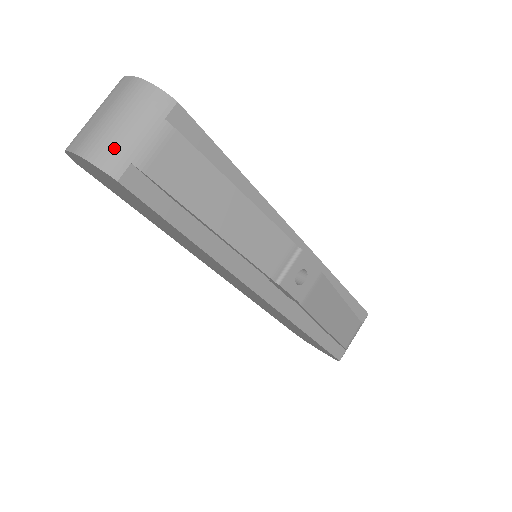
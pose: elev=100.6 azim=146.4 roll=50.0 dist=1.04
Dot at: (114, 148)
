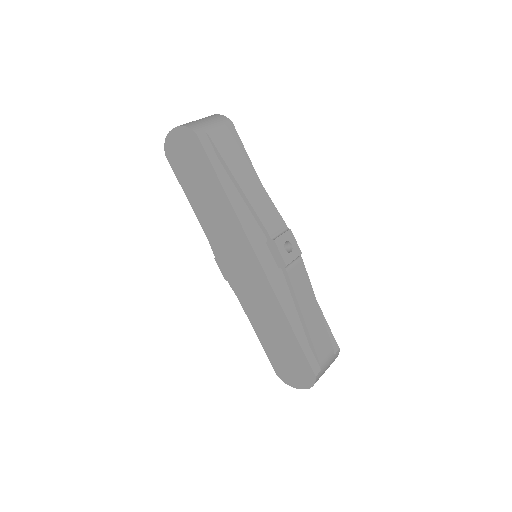
Dot at: (198, 125)
